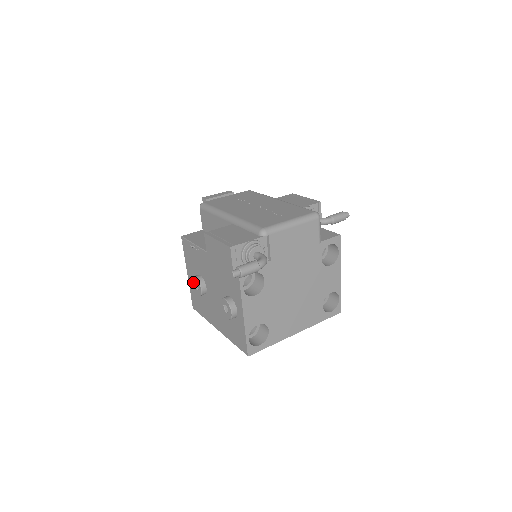
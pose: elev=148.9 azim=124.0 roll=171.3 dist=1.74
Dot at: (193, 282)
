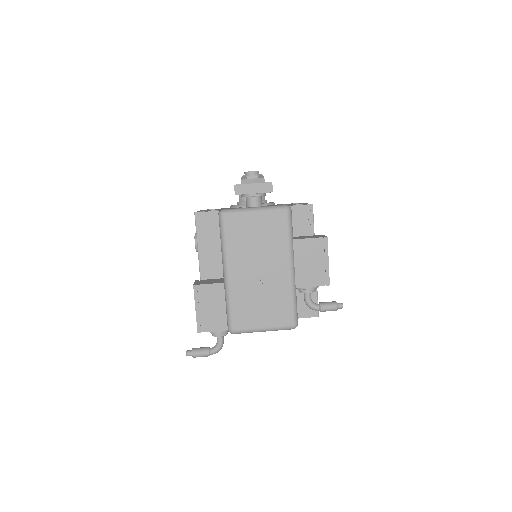
Dot at: occluded
